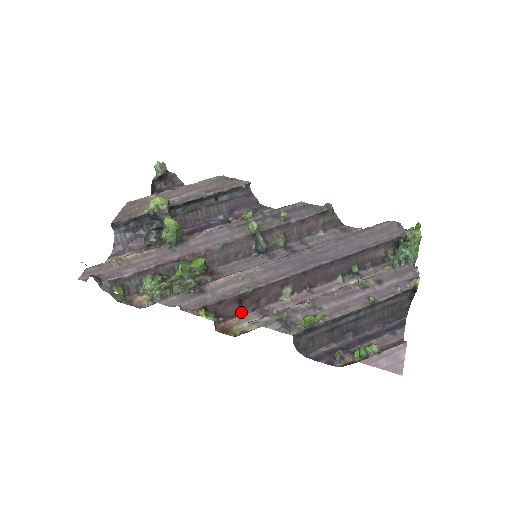
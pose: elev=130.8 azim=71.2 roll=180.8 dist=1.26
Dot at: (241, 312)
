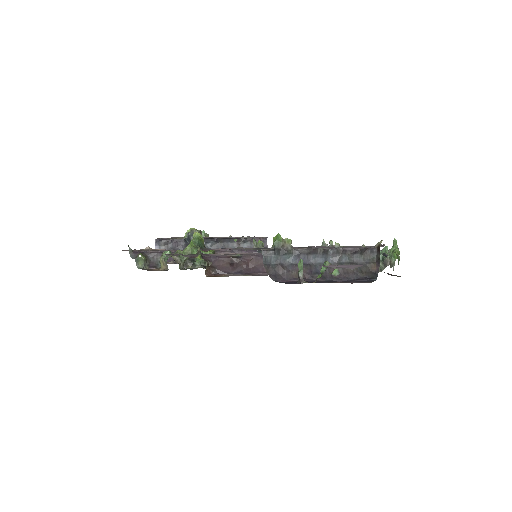
Dot at: (231, 272)
